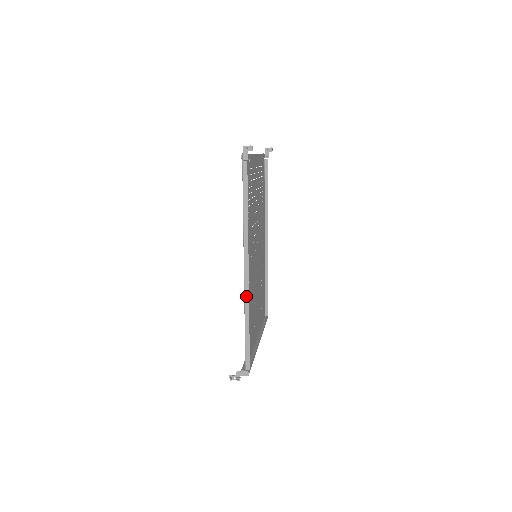
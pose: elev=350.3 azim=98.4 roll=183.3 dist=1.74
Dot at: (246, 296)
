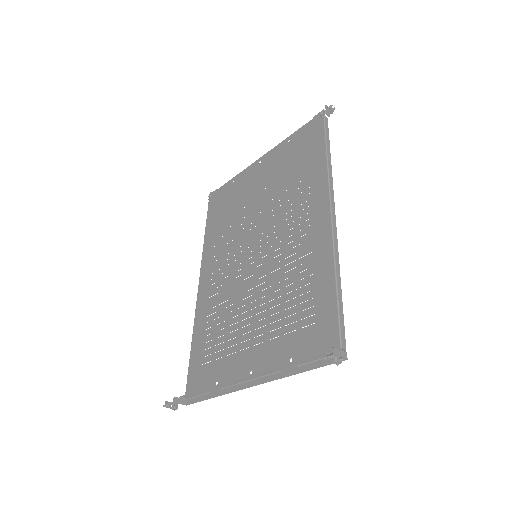
Dot at: (335, 241)
